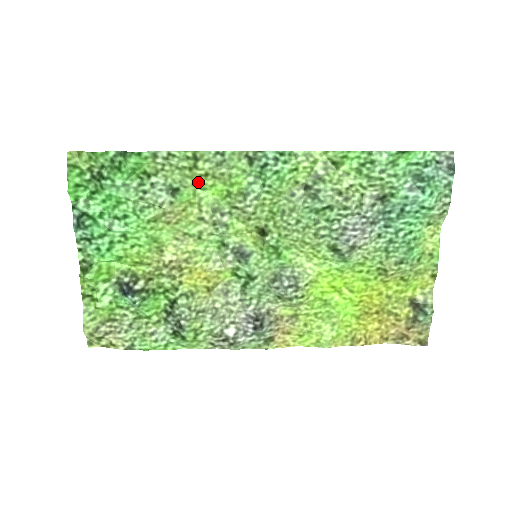
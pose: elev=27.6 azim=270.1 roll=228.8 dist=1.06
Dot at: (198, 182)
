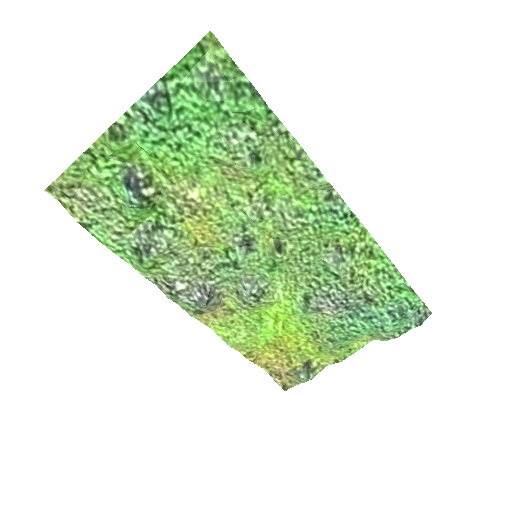
Dot at: (279, 170)
